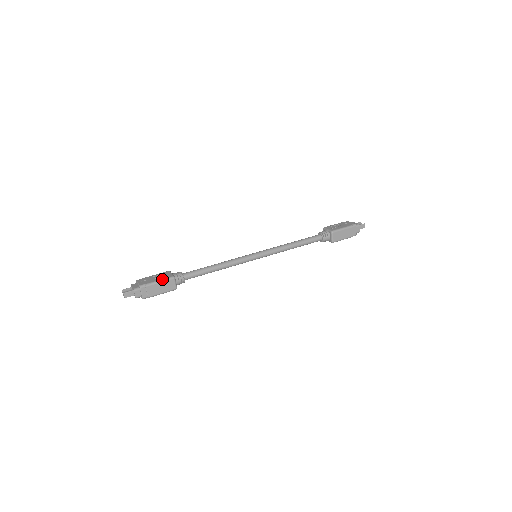
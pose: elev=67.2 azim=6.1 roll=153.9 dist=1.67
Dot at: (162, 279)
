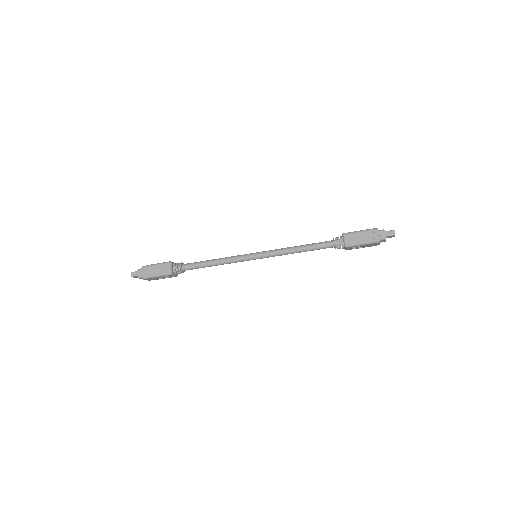
Dot at: (161, 263)
